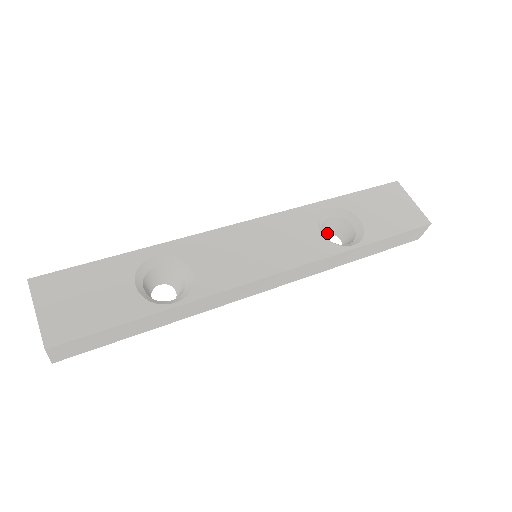
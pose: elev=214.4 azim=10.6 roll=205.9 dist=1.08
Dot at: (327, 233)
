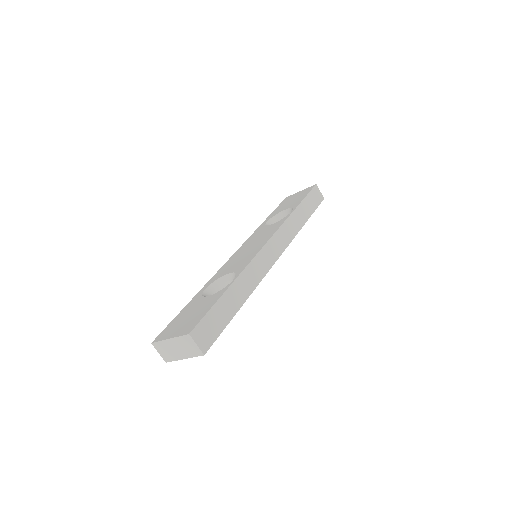
Dot at: occluded
